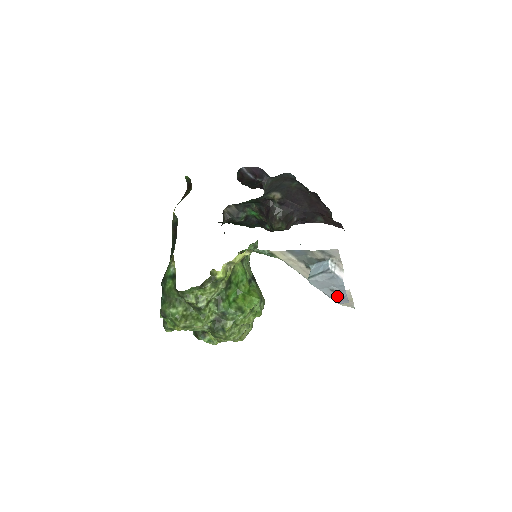
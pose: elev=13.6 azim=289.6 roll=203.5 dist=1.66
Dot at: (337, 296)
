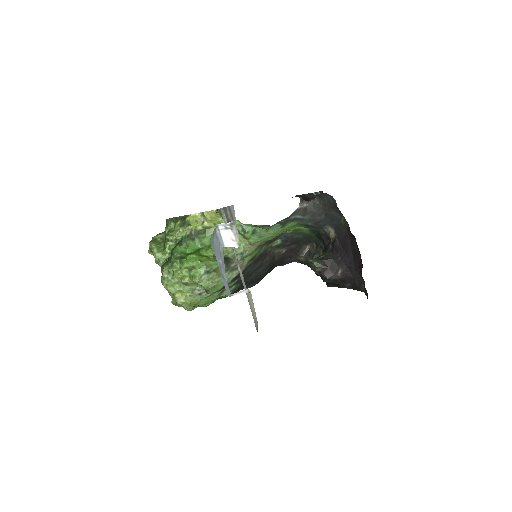
Dot at: (222, 273)
